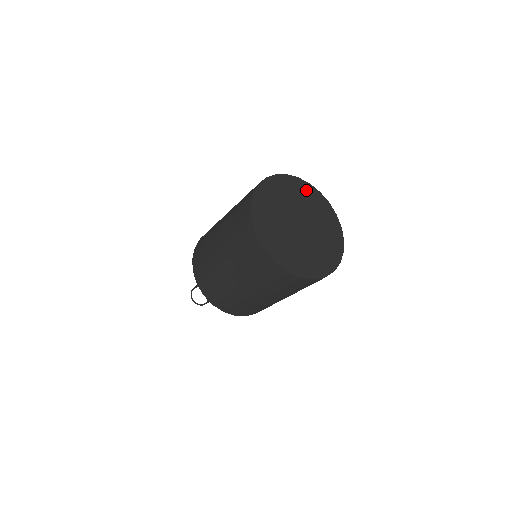
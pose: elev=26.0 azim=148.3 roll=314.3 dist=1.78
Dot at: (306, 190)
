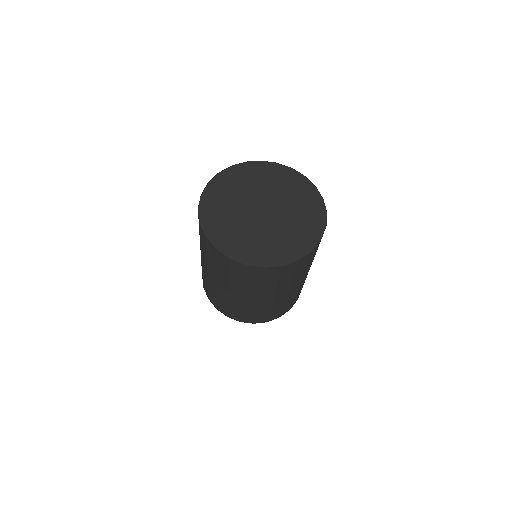
Dot at: (247, 171)
